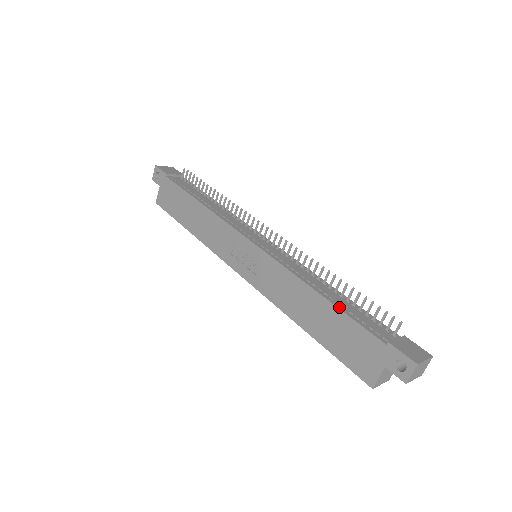
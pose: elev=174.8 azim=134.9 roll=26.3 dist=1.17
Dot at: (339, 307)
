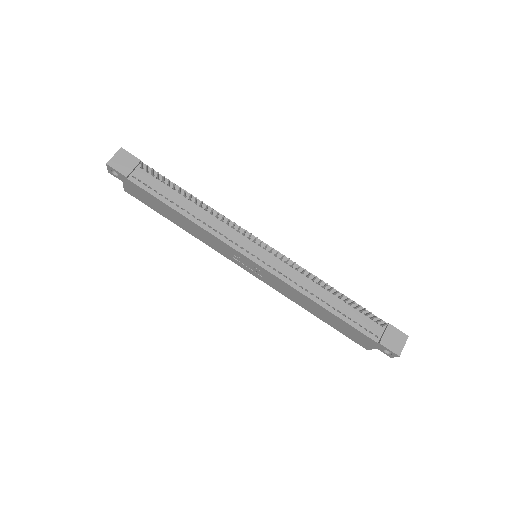
Dot at: (341, 317)
